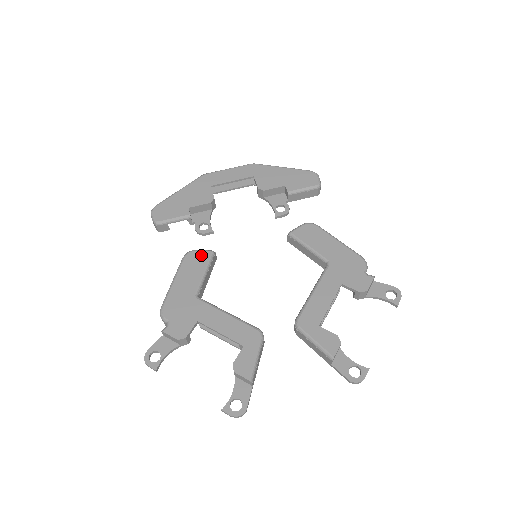
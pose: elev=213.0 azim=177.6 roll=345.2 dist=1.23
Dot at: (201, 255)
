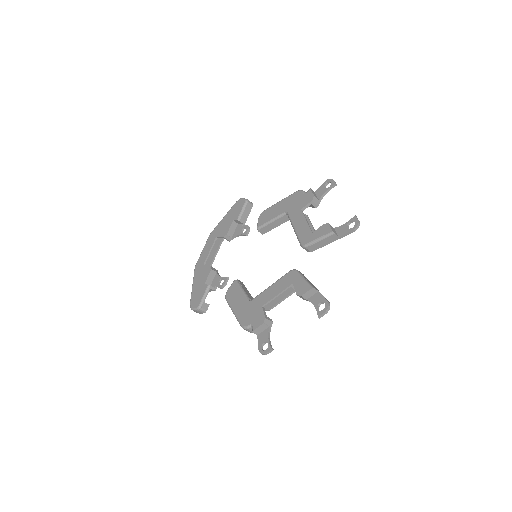
Dot at: (232, 288)
